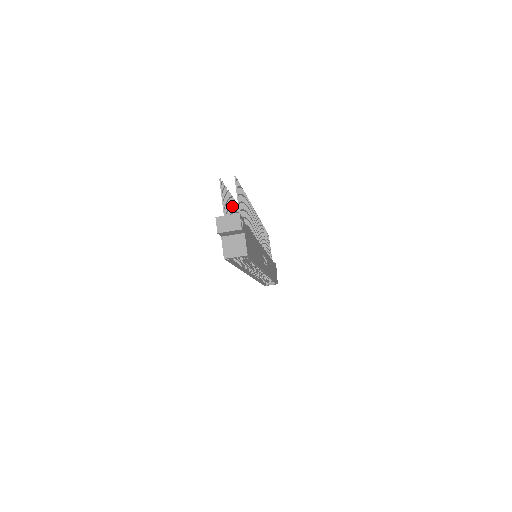
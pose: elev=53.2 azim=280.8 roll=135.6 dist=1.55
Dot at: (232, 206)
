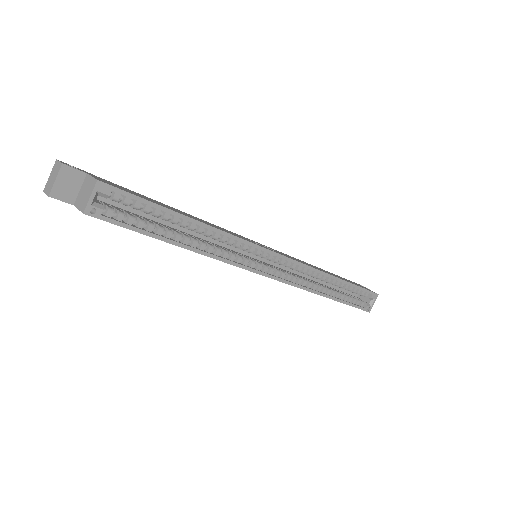
Dot at: occluded
